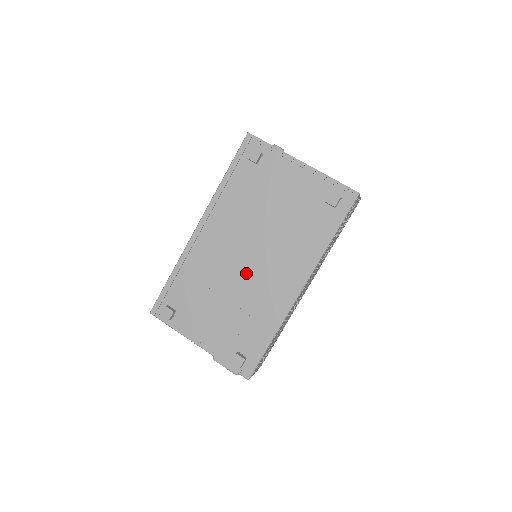
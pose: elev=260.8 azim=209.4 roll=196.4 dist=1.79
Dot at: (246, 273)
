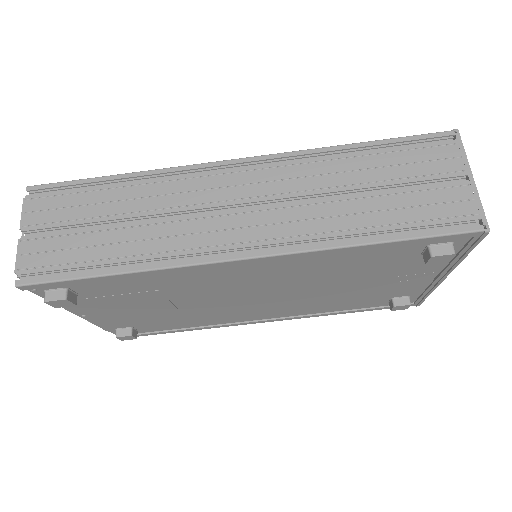
Dot at: (233, 302)
